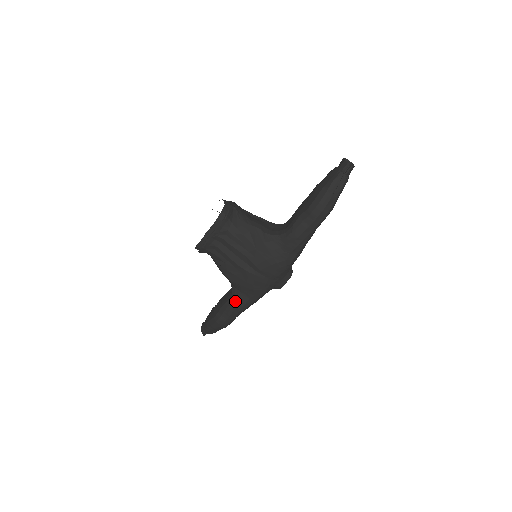
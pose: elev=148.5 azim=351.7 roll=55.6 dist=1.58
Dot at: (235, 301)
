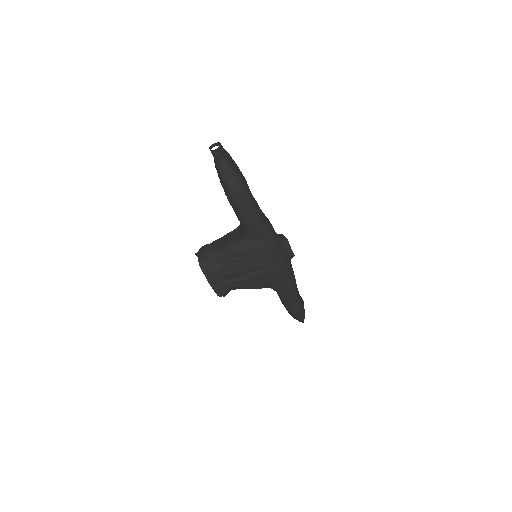
Dot at: (282, 293)
